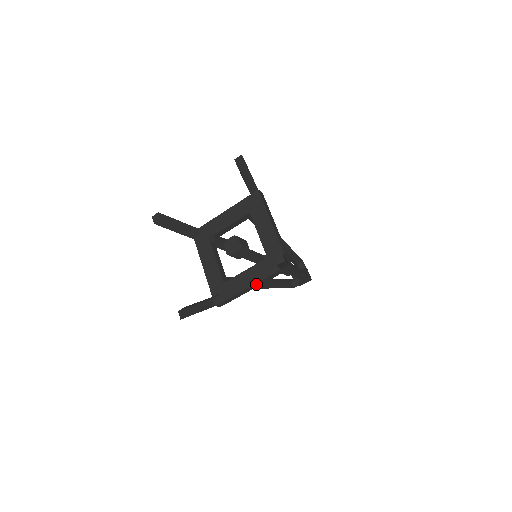
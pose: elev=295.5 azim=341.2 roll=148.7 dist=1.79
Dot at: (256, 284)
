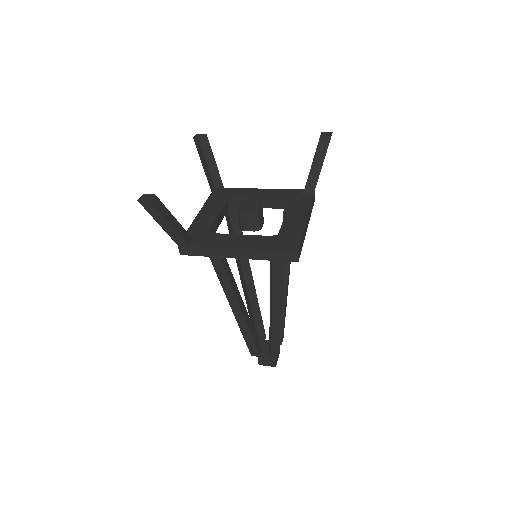
Dot at: occluded
